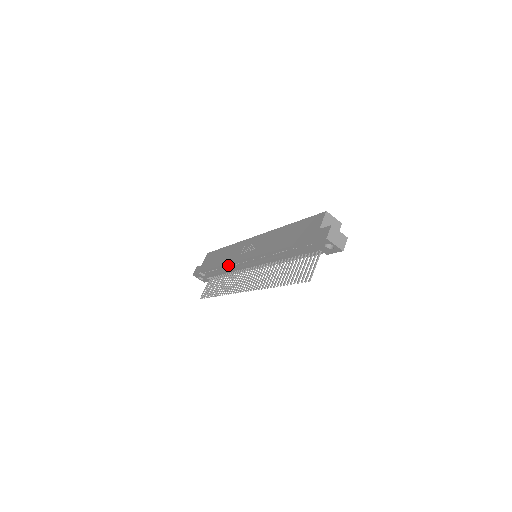
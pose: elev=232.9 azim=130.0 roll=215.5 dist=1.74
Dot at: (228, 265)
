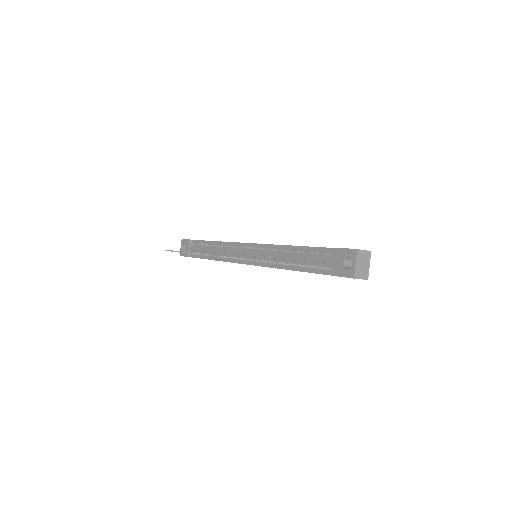
Dot at: (225, 244)
